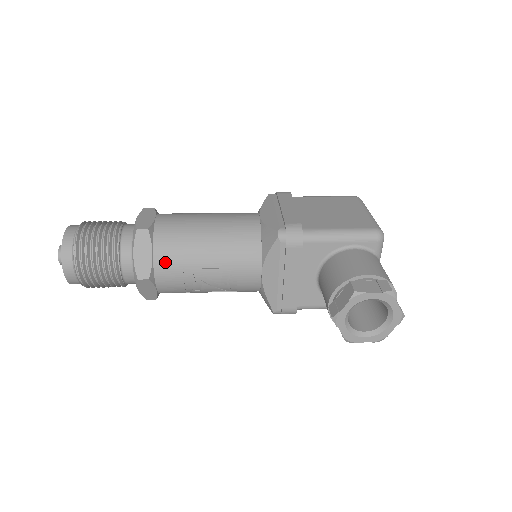
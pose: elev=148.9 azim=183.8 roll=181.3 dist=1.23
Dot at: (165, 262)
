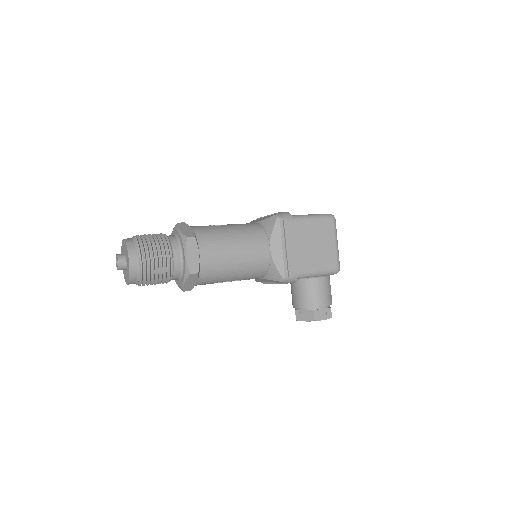
Dot at: (204, 283)
